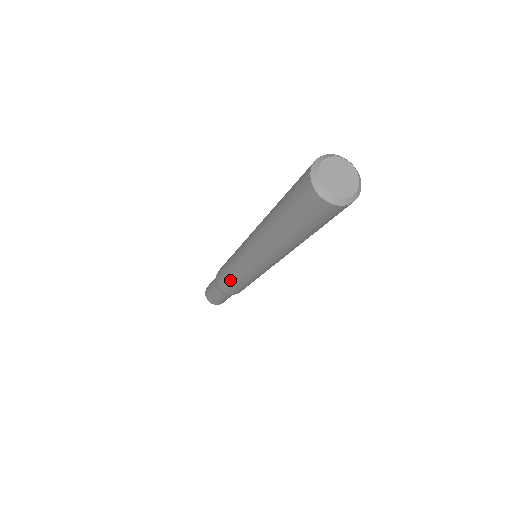
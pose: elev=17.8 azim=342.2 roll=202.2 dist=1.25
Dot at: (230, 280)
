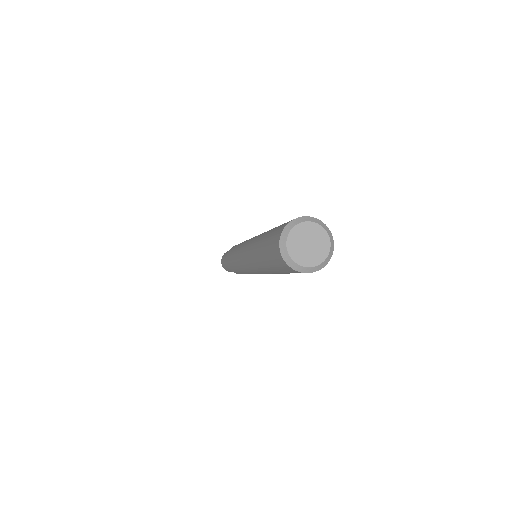
Dot at: (237, 271)
